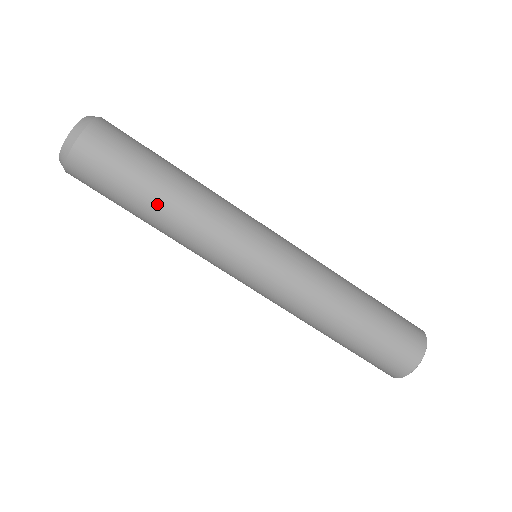
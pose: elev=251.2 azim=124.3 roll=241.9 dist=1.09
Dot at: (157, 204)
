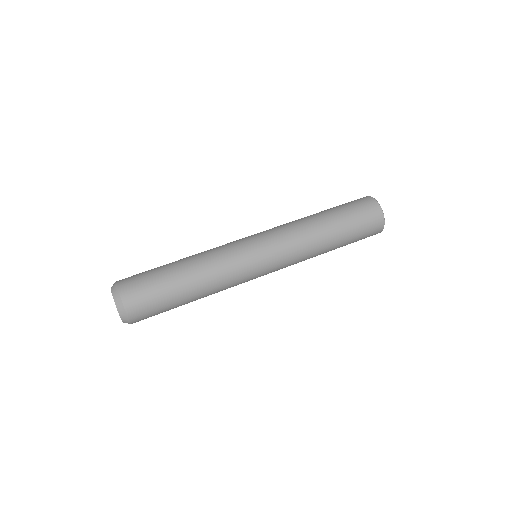
Dot at: (178, 261)
